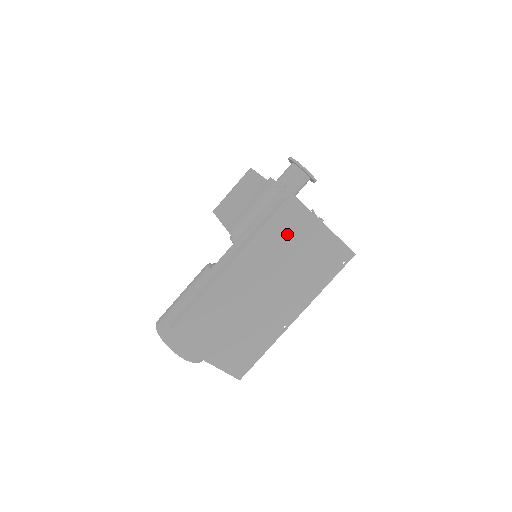
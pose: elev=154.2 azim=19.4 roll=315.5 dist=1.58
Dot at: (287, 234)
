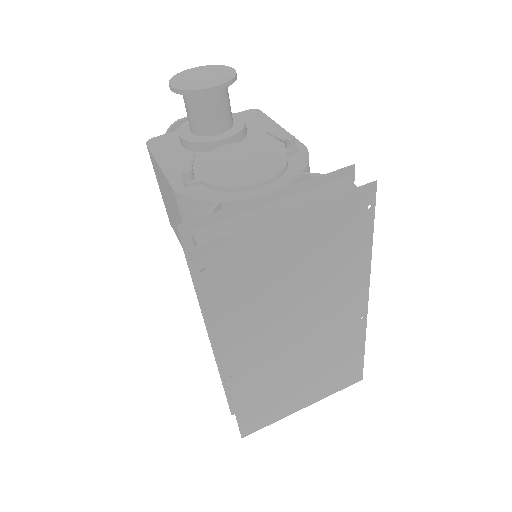
Dot at: (247, 277)
